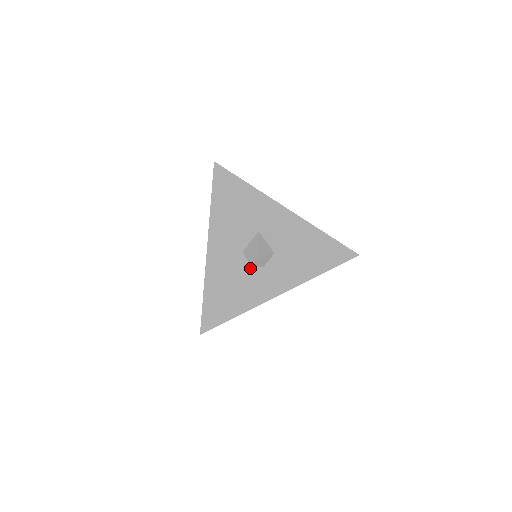
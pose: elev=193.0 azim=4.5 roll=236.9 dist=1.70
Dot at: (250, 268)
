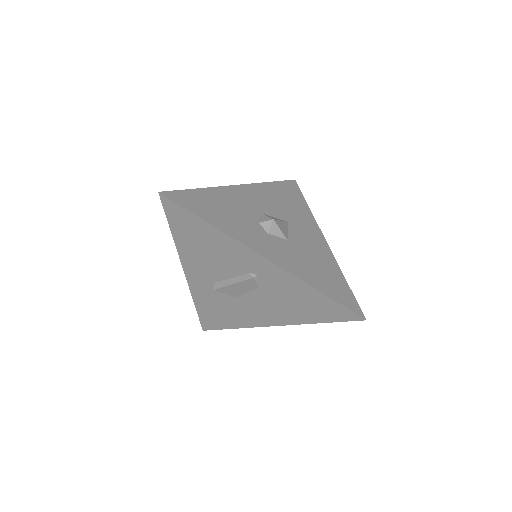
Dot at: (256, 222)
